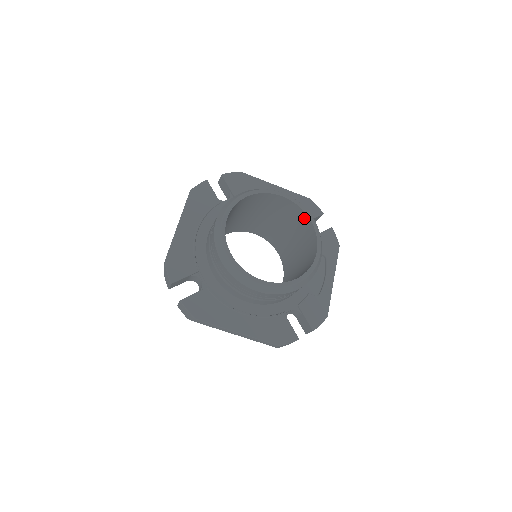
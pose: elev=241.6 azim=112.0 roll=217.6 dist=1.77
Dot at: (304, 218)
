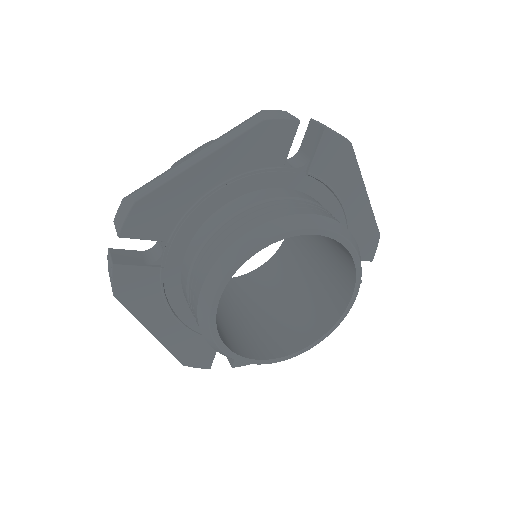
Dot at: (346, 291)
